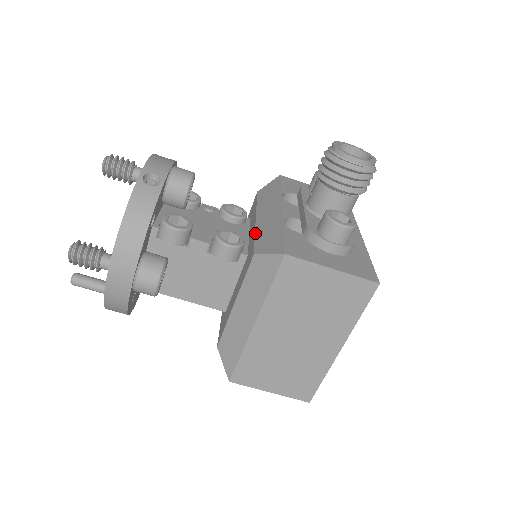
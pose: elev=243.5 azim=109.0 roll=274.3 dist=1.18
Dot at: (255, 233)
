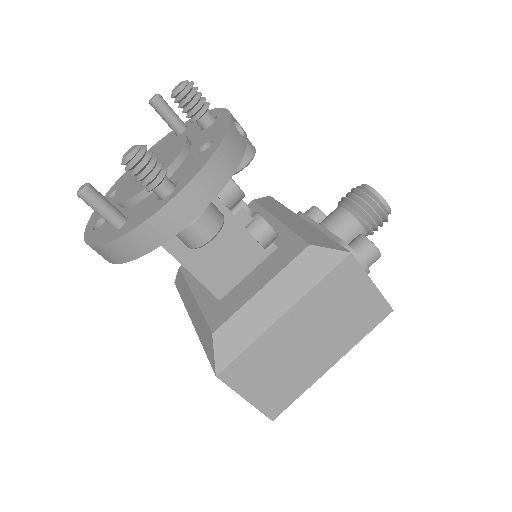
Dot at: (291, 229)
